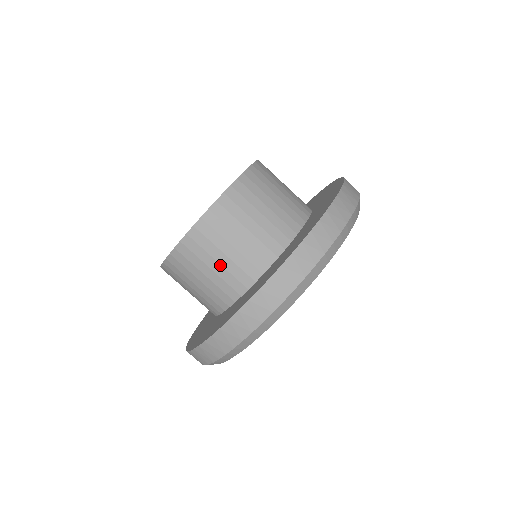
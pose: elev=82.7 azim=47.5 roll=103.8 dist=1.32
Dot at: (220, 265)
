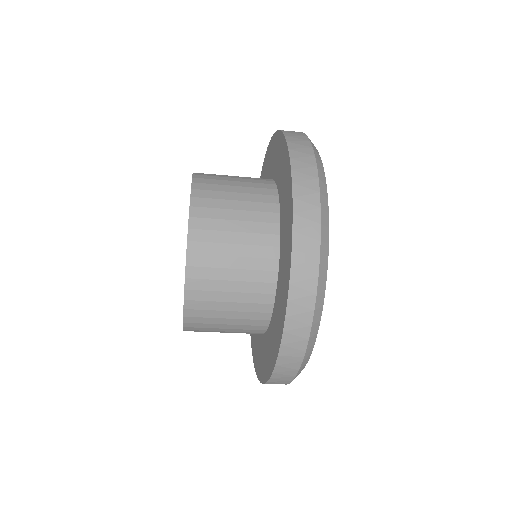
Dot at: occluded
